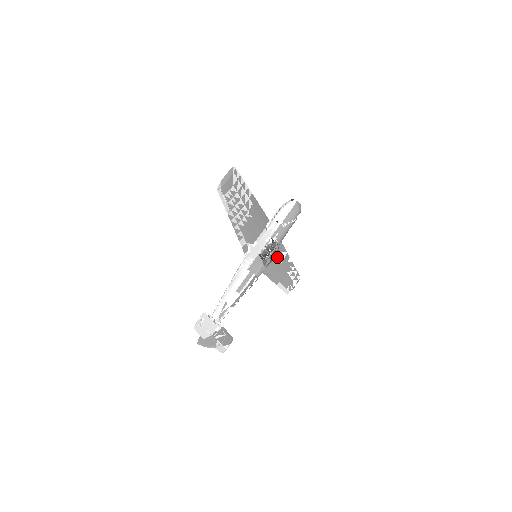
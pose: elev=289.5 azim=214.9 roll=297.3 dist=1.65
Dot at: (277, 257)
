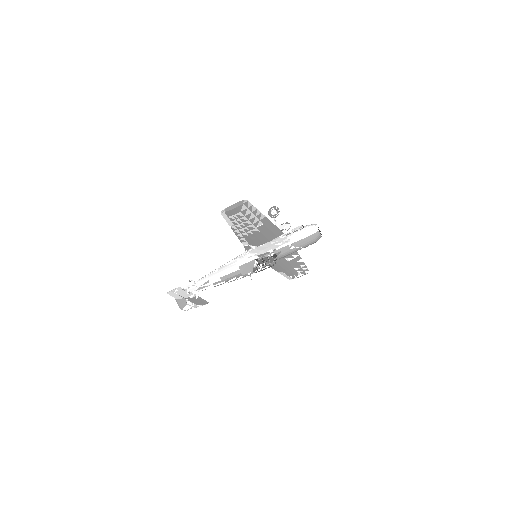
Dot at: (285, 257)
